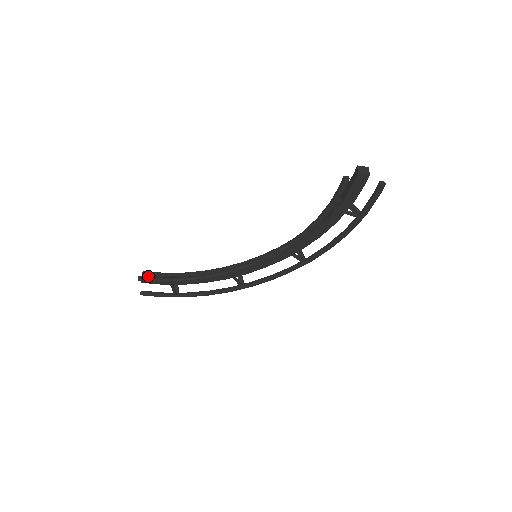
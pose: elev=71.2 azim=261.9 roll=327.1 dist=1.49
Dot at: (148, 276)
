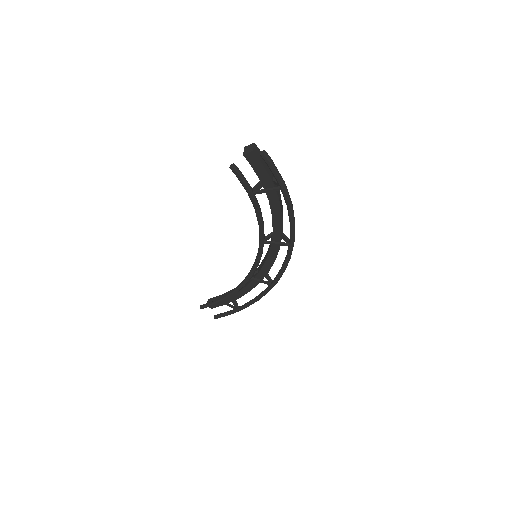
Dot at: occluded
